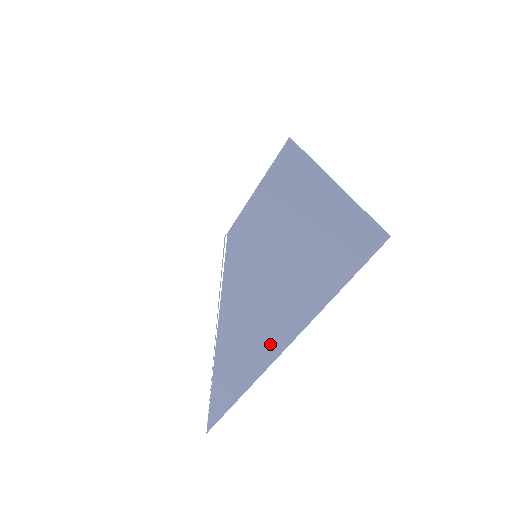
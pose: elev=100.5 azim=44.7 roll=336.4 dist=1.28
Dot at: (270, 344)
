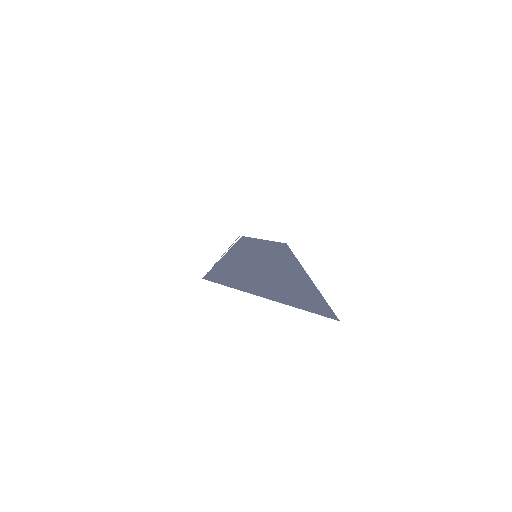
Dot at: (255, 288)
